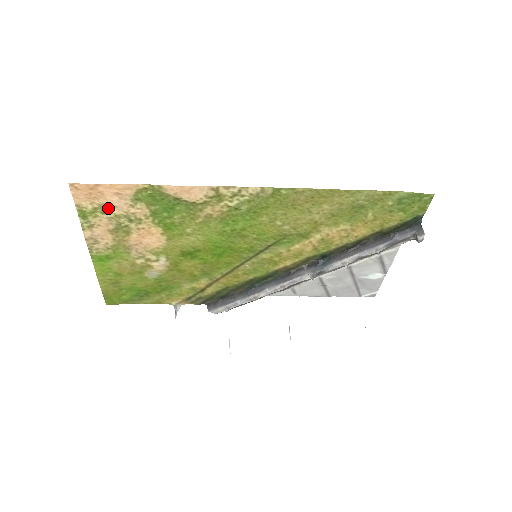
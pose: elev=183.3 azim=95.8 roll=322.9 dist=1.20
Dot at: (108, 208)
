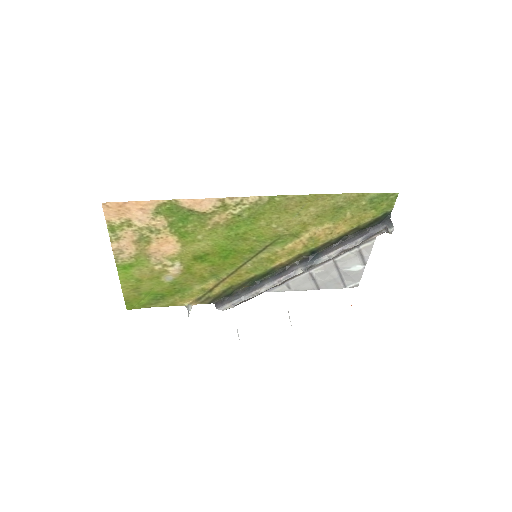
Dot at: (133, 222)
